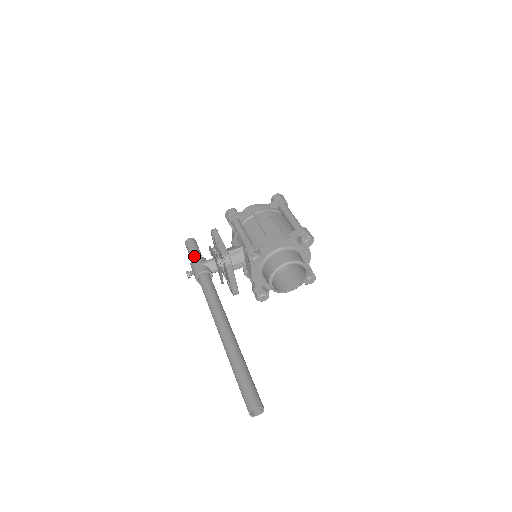
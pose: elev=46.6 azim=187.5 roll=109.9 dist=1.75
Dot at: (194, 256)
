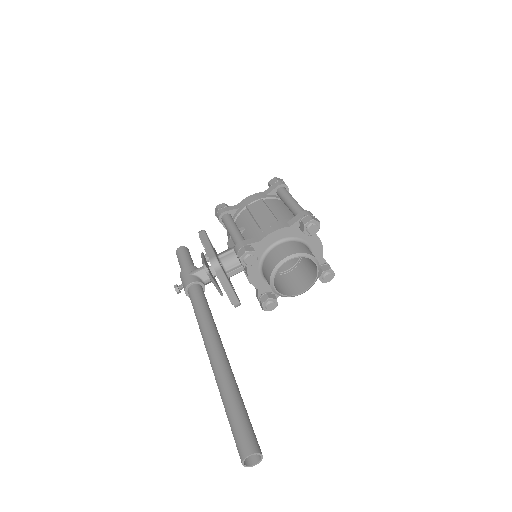
Dot at: (183, 266)
